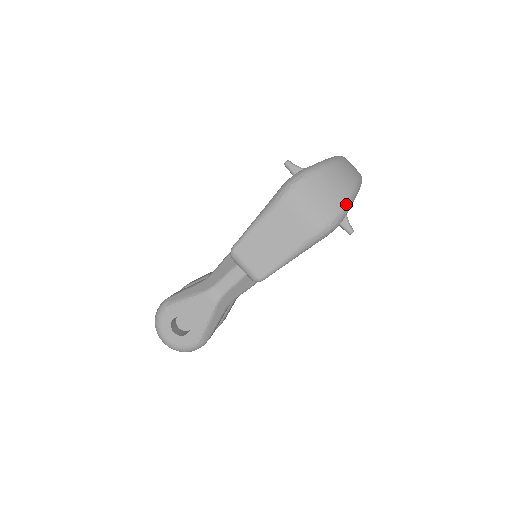
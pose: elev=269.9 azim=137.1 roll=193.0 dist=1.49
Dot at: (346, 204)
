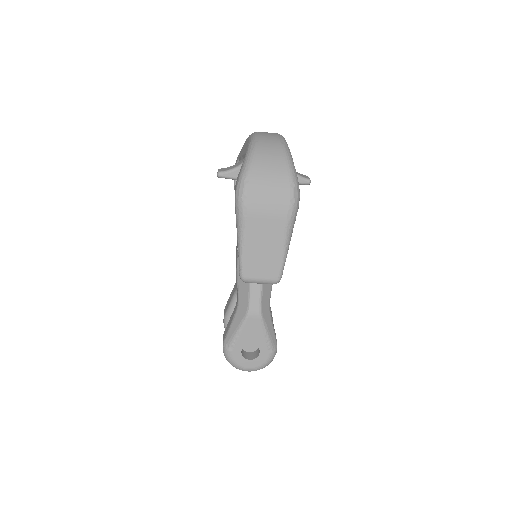
Dot at: (292, 174)
